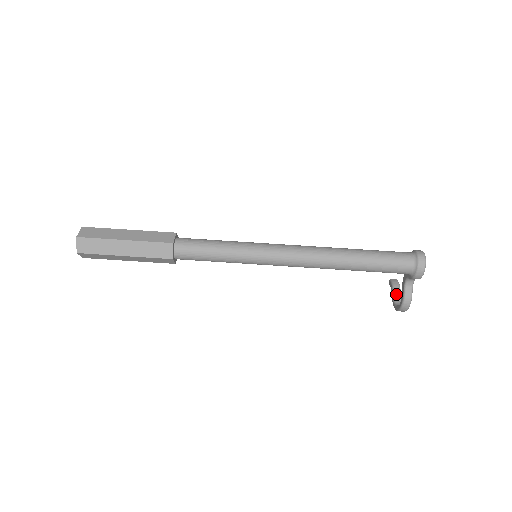
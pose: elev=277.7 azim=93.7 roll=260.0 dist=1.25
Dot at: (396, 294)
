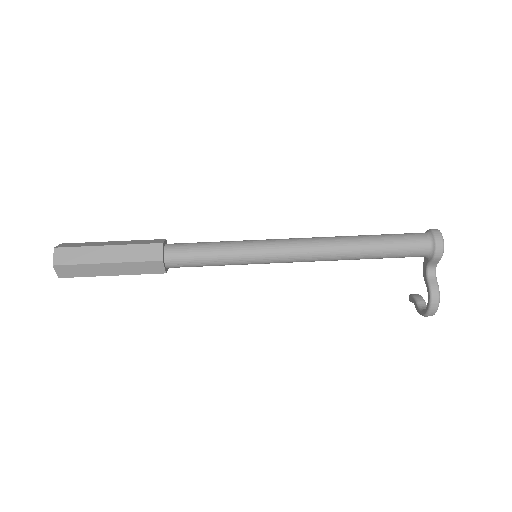
Dot at: (420, 303)
